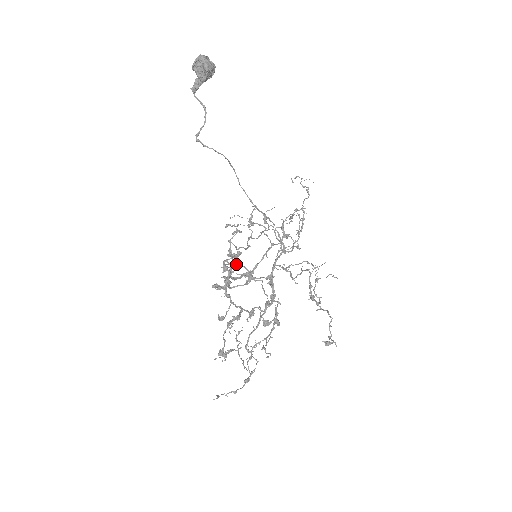
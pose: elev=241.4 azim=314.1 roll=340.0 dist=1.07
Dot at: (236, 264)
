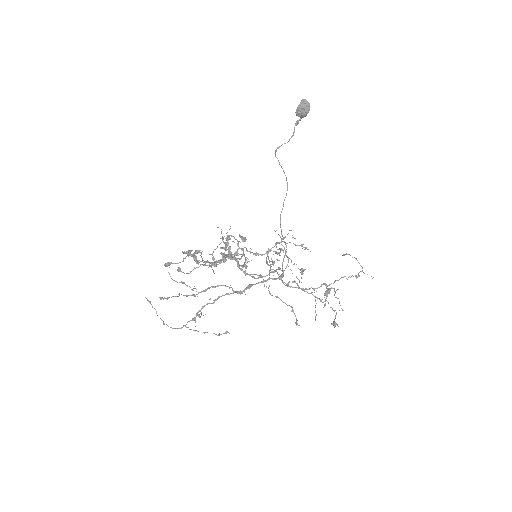
Dot at: (243, 252)
